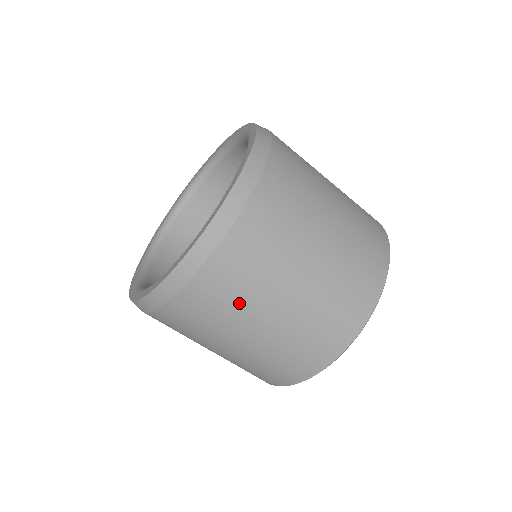
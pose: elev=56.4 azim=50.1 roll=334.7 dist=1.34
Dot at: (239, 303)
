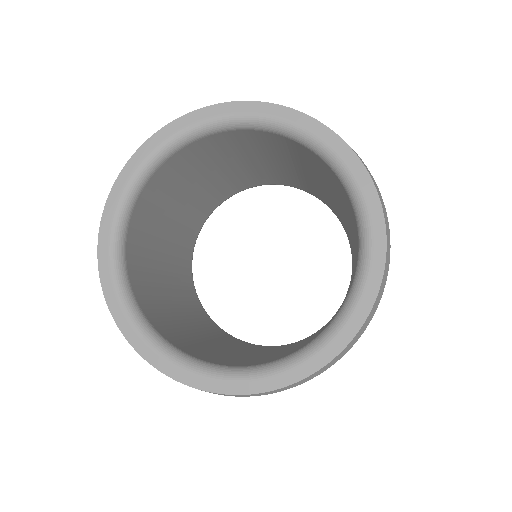
Dot at: occluded
